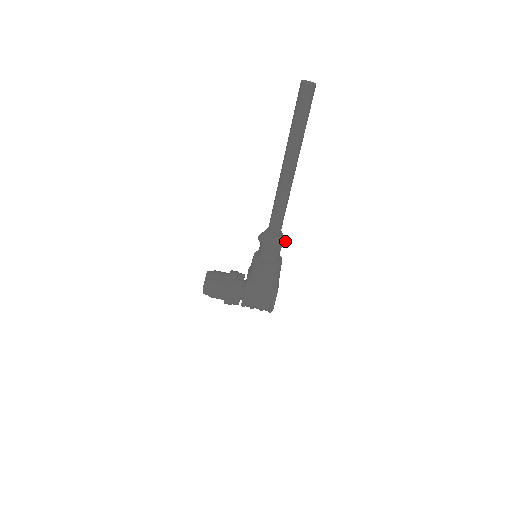
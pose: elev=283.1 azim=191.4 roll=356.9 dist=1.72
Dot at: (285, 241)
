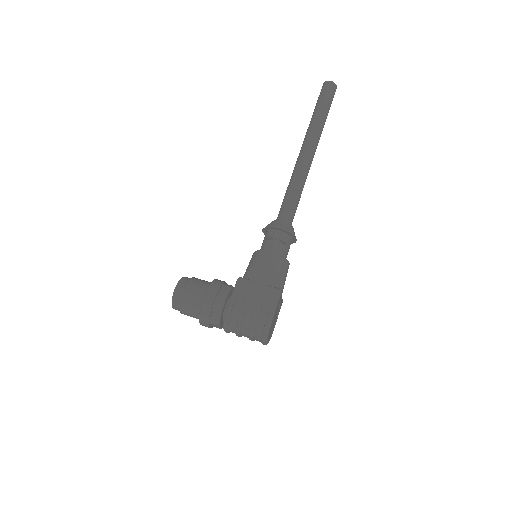
Dot at: (295, 238)
